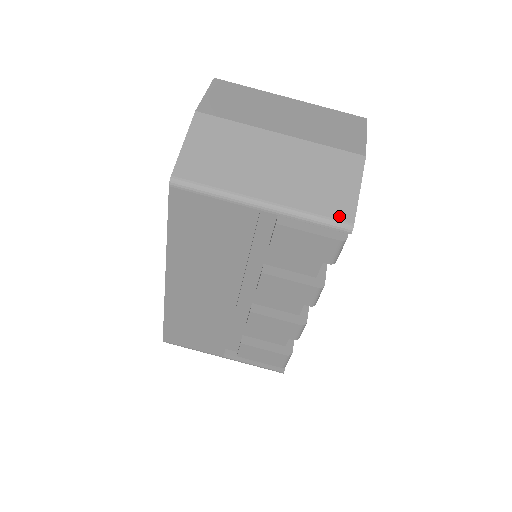
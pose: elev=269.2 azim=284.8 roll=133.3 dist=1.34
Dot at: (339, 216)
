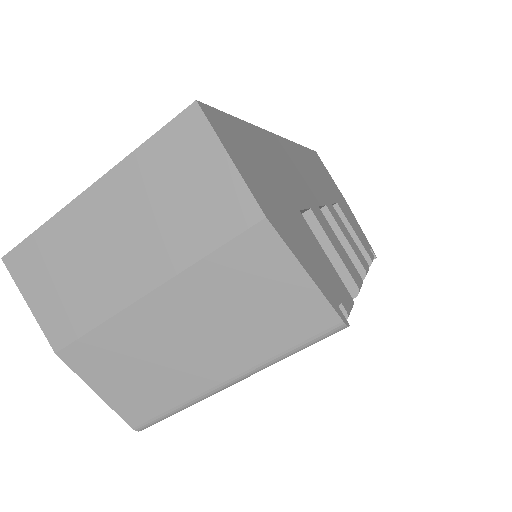
Dot at: (317, 328)
